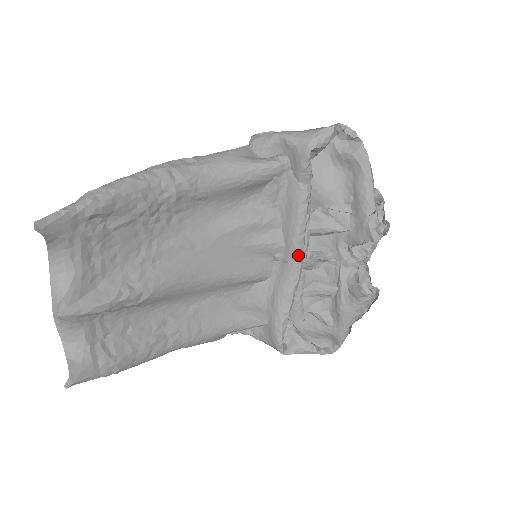
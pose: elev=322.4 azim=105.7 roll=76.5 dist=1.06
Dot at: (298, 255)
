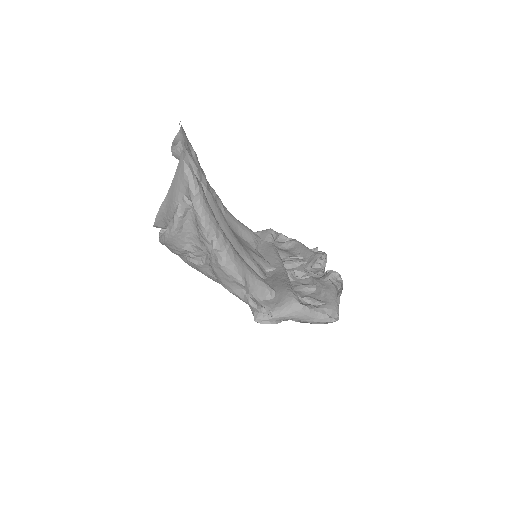
Dot at: (282, 264)
